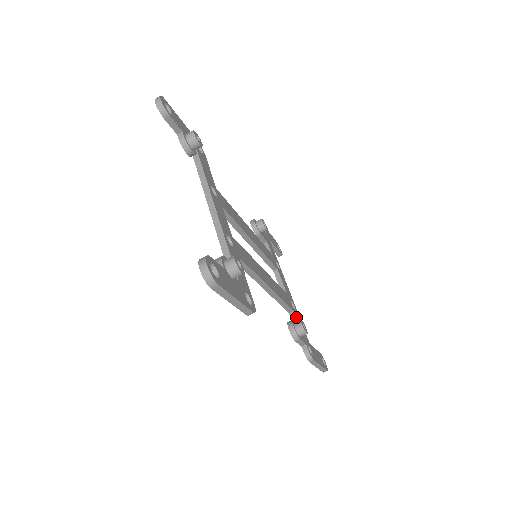
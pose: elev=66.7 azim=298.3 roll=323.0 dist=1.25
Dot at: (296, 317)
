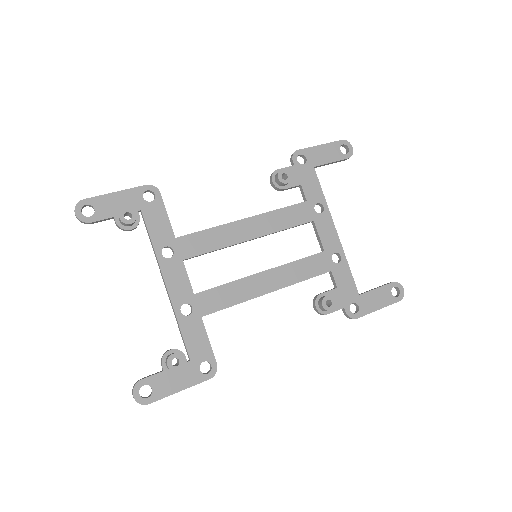
Dot at: (335, 276)
